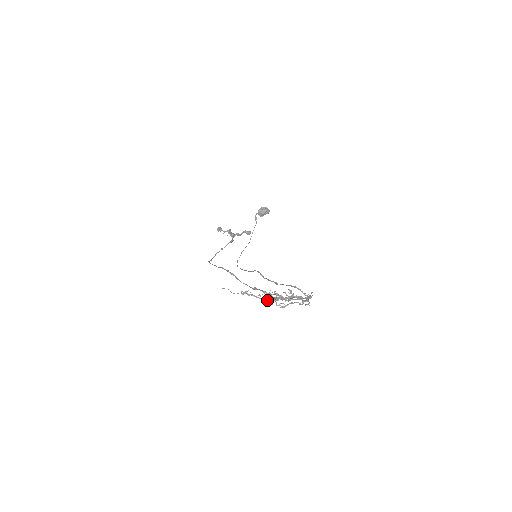
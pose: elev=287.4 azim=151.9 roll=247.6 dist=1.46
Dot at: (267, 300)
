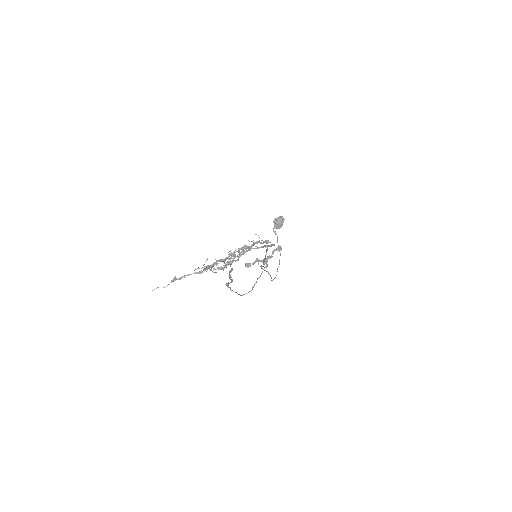
Dot at: (201, 271)
